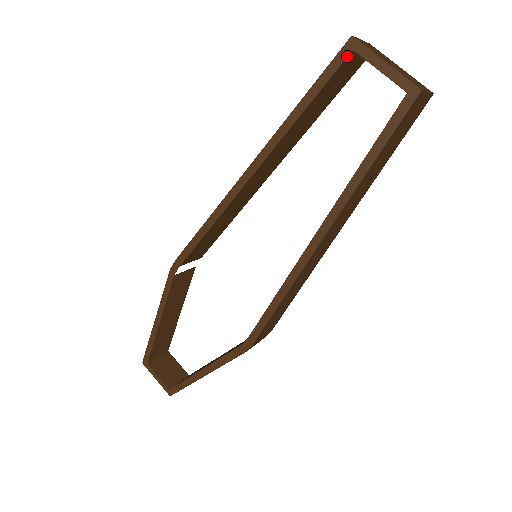
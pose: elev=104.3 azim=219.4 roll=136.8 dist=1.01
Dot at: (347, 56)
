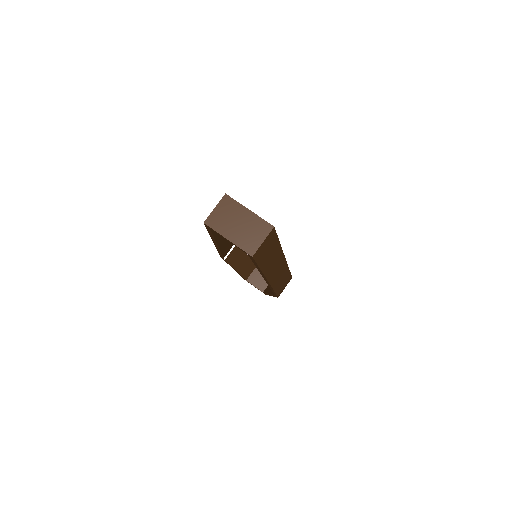
Dot at: (210, 229)
